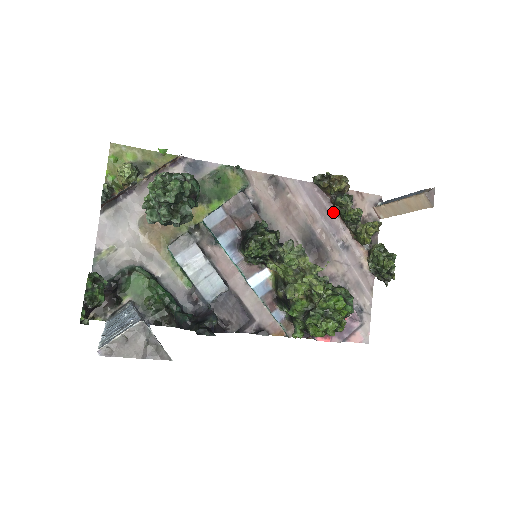
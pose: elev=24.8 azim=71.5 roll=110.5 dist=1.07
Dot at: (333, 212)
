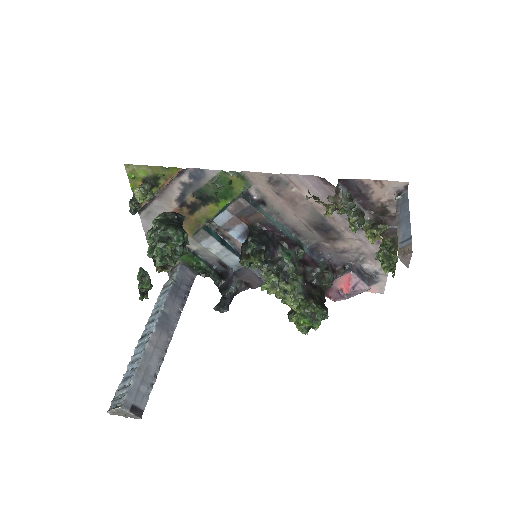
Dot at: occluded
